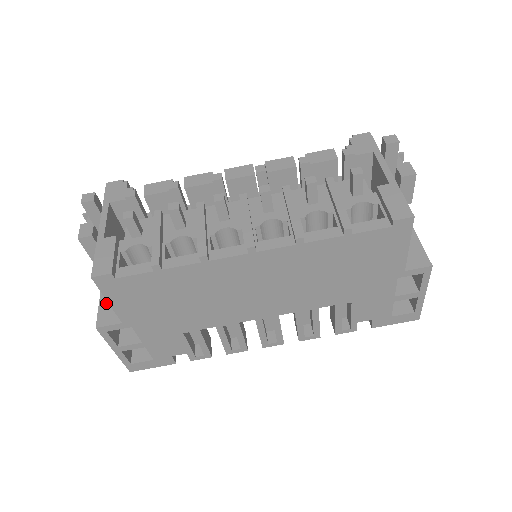
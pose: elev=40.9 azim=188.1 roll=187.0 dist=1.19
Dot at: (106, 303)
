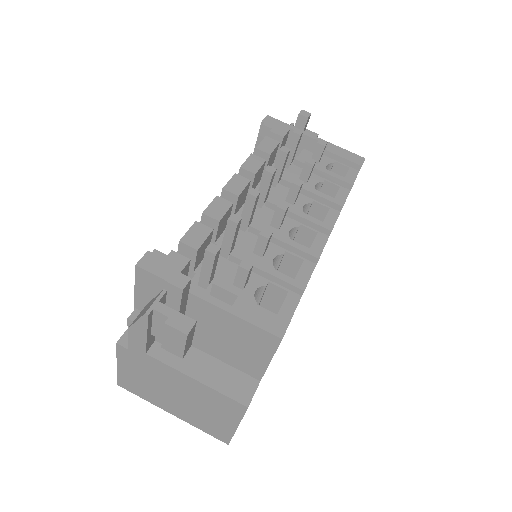
Dot at: (222, 384)
